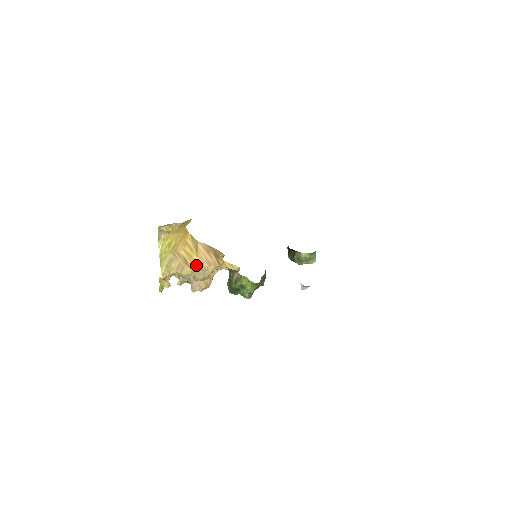
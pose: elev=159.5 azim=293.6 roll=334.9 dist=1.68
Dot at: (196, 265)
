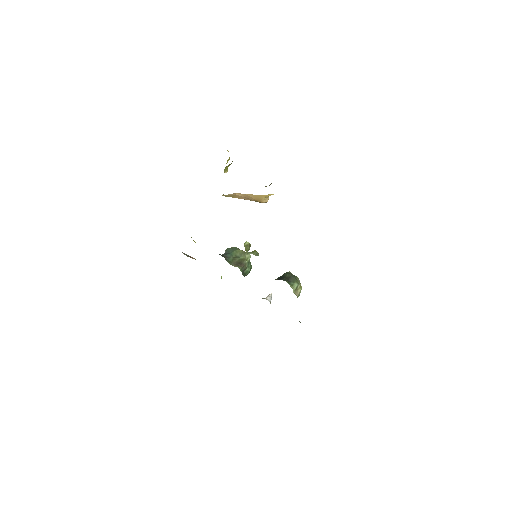
Dot at: occluded
